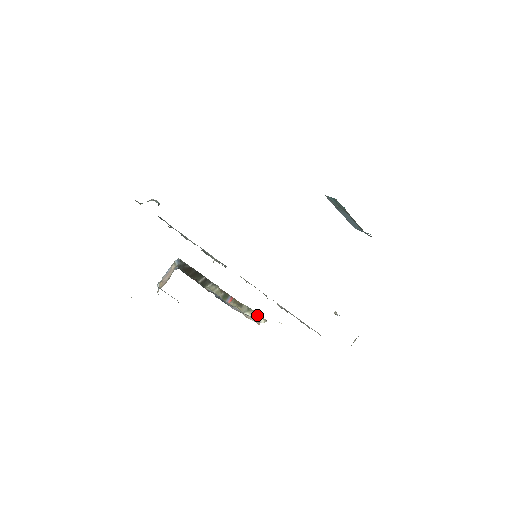
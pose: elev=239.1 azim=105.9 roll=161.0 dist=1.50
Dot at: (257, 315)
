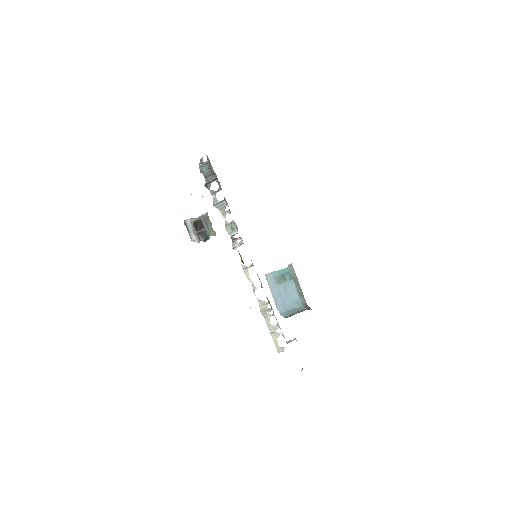
Dot at: occluded
